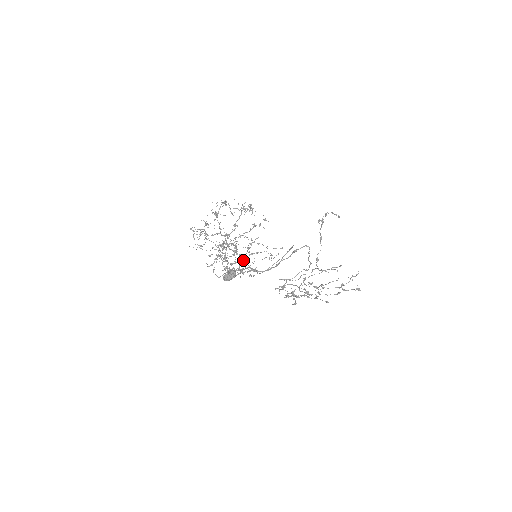
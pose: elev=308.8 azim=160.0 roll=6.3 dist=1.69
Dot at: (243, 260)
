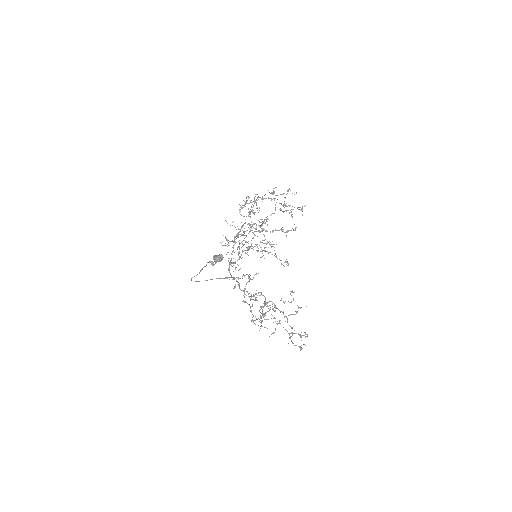
Dot at: (231, 254)
